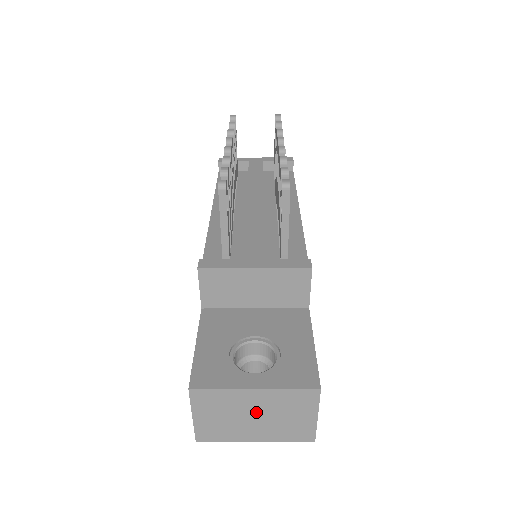
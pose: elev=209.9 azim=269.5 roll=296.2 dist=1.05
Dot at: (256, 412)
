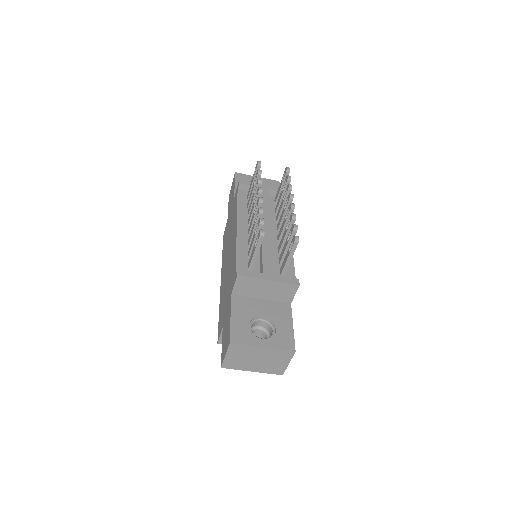
Dot at: (259, 358)
